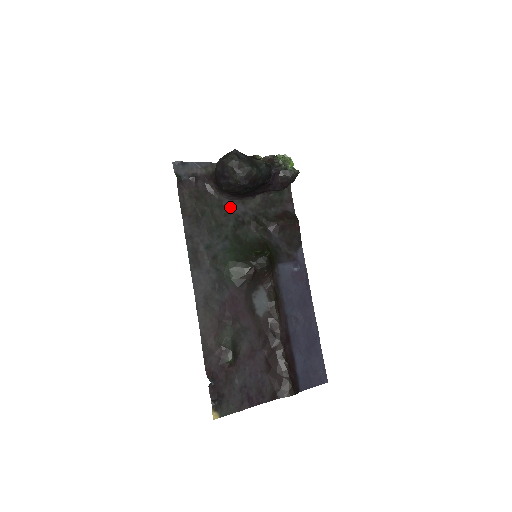
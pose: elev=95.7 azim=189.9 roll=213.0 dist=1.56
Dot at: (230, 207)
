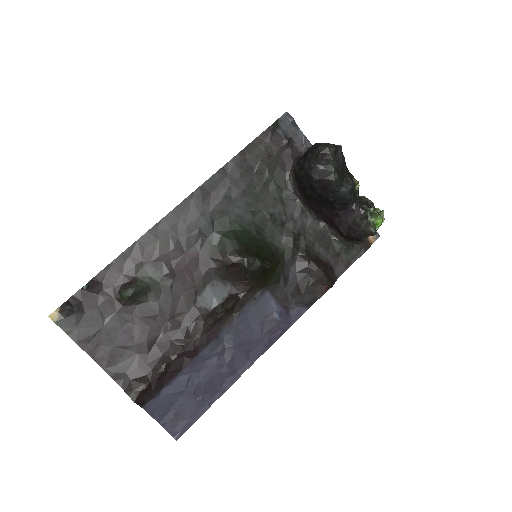
Dot at: (288, 199)
